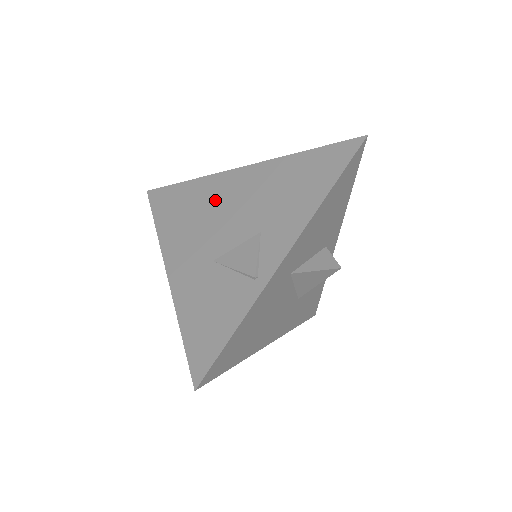
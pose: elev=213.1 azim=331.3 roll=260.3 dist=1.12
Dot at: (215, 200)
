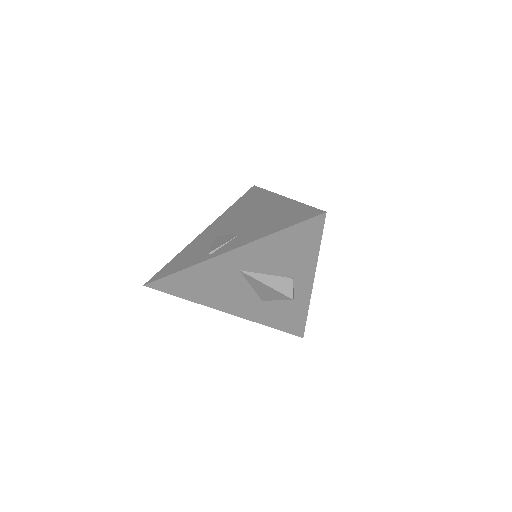
Dot at: (256, 207)
